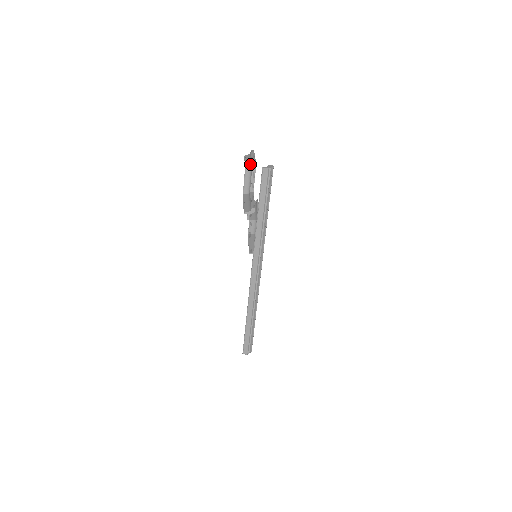
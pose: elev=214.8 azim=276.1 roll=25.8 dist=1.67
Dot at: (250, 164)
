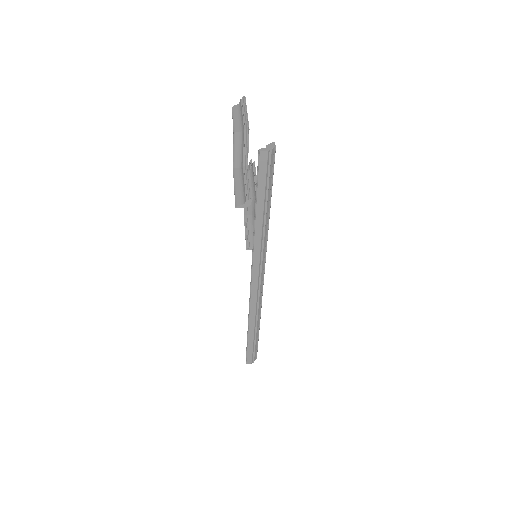
Dot at: (240, 126)
